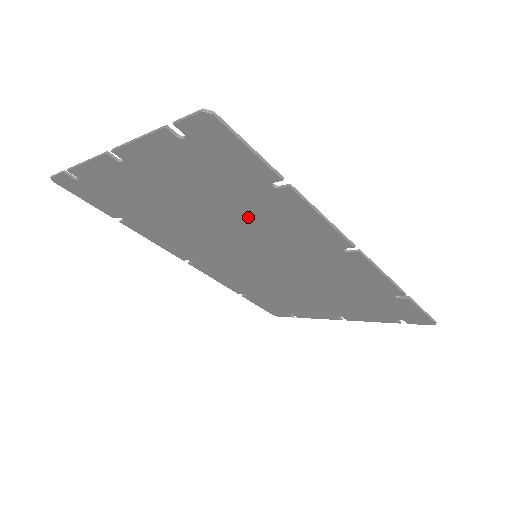
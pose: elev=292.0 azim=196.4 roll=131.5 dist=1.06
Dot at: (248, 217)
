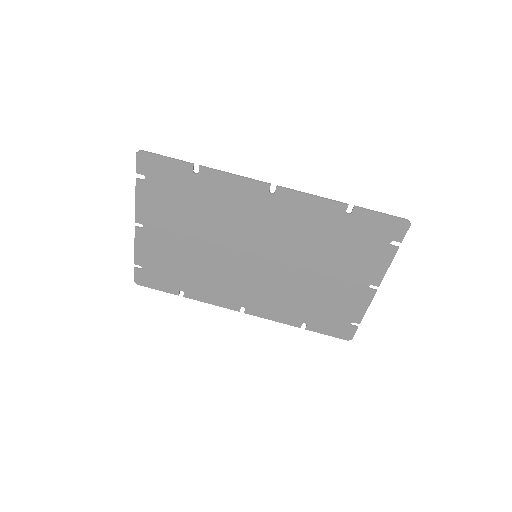
Dot at: (214, 215)
